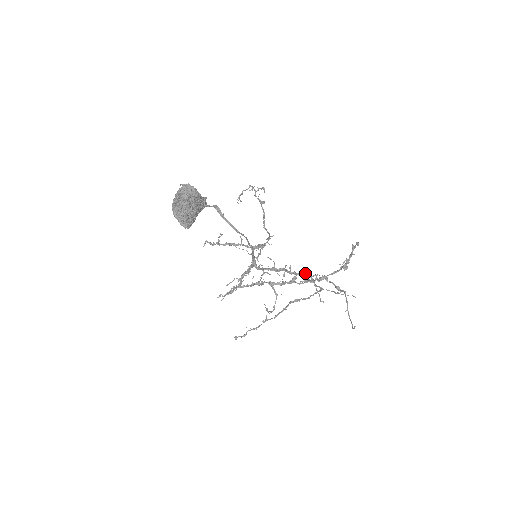
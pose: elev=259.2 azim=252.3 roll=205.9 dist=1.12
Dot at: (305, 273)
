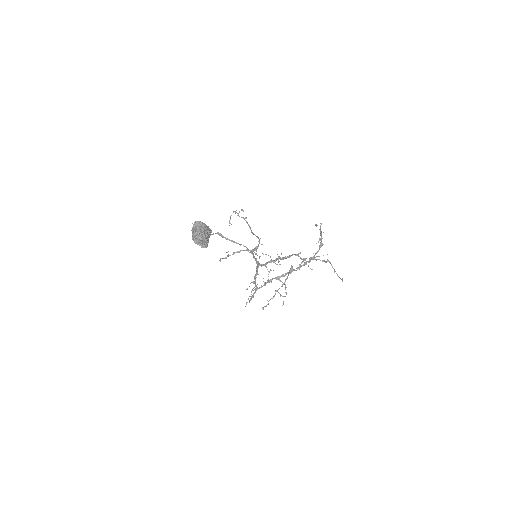
Dot at: (292, 254)
